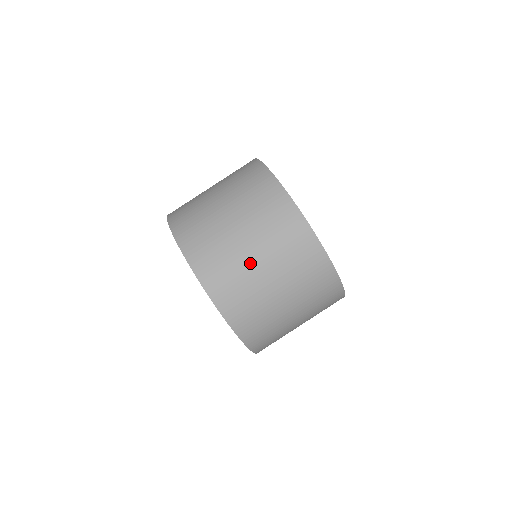
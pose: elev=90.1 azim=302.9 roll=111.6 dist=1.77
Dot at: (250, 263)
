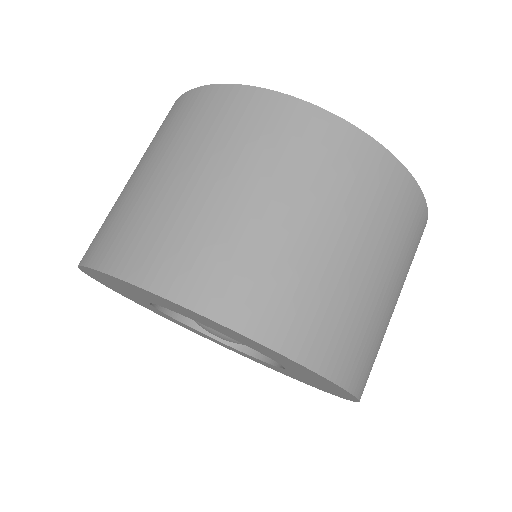
Dot at: (387, 308)
